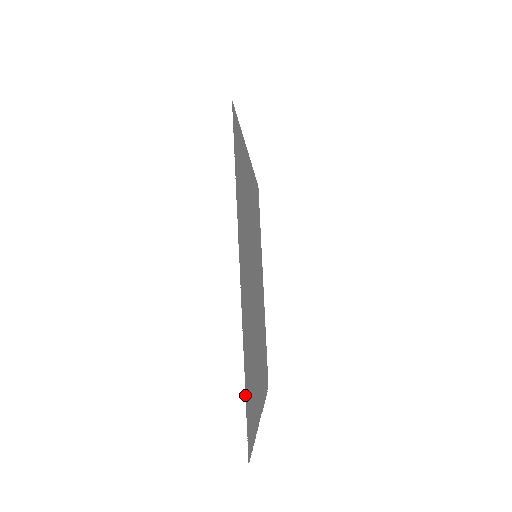
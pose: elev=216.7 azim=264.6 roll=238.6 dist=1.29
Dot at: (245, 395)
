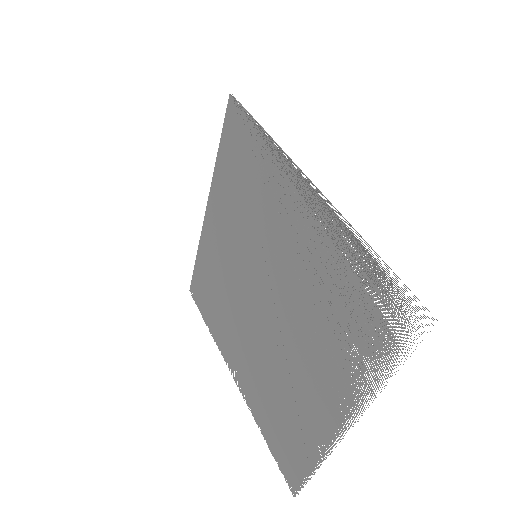
Dot at: occluded
